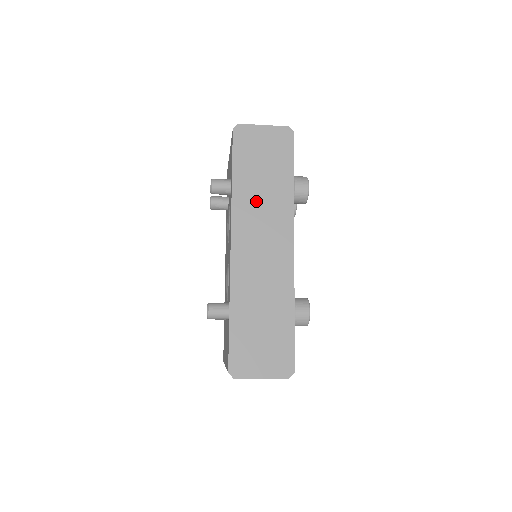
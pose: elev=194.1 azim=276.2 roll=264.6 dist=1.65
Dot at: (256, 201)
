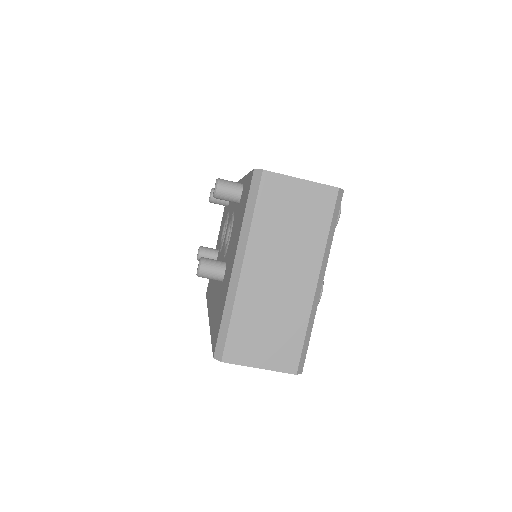
Dot at: occluded
